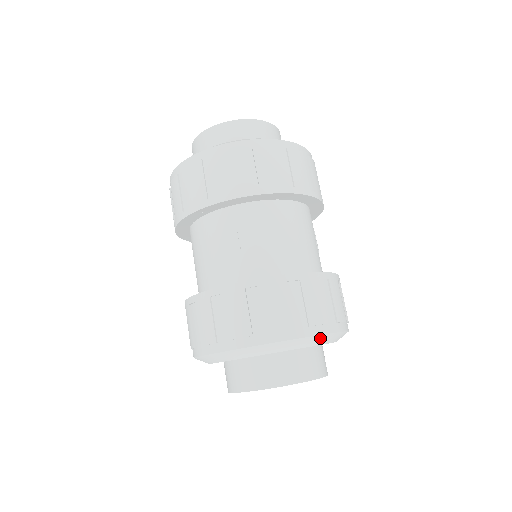
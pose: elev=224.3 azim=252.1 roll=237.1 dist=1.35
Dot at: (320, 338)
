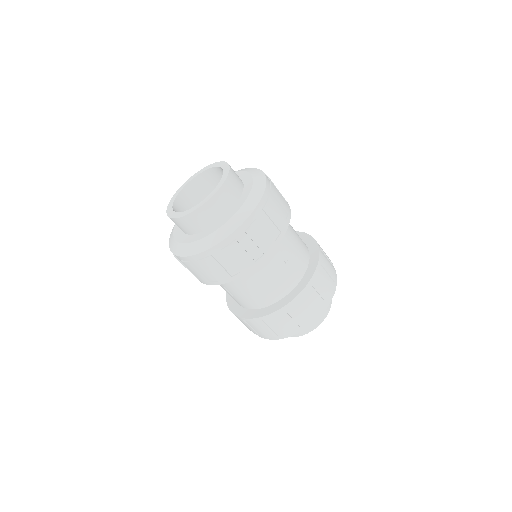
Dot at: (299, 331)
